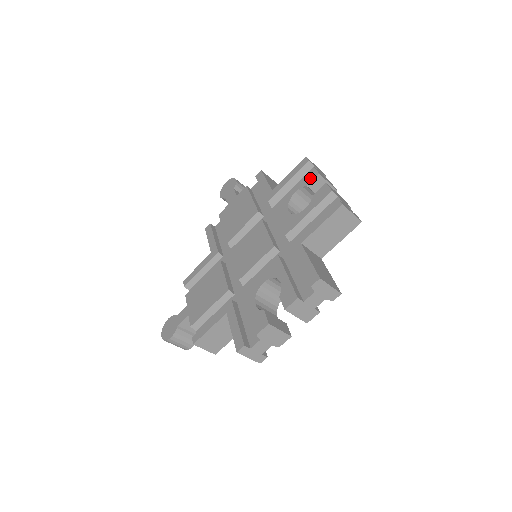
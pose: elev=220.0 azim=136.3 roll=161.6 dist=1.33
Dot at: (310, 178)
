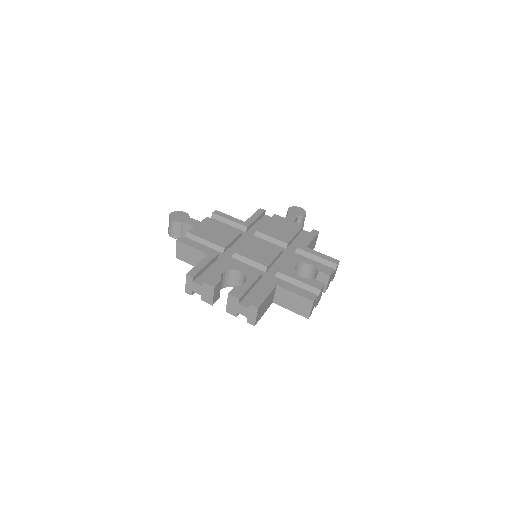
Dot at: (325, 271)
